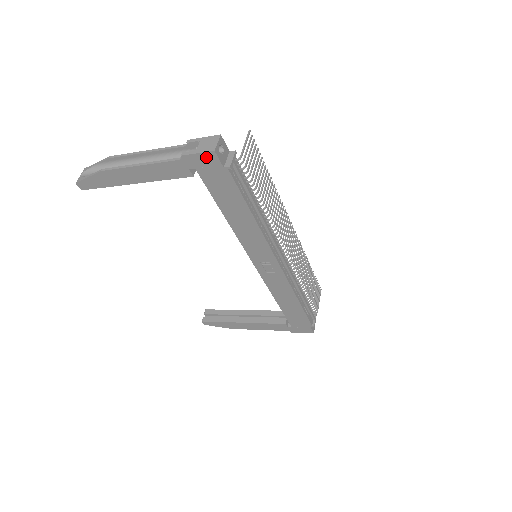
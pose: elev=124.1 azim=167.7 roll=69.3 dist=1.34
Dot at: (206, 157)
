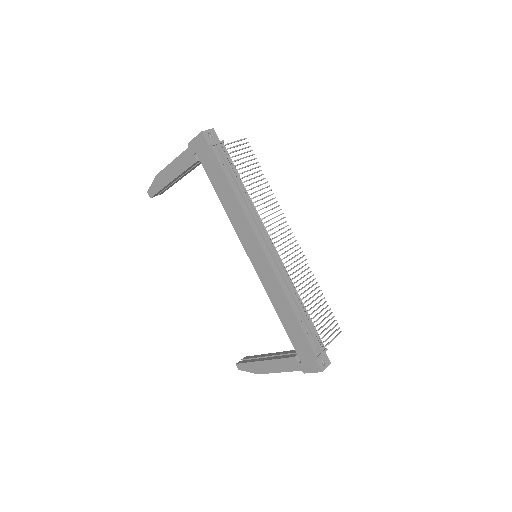
Dot at: (199, 139)
